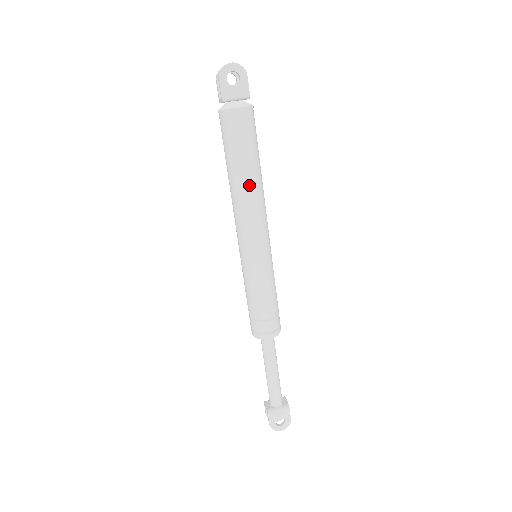
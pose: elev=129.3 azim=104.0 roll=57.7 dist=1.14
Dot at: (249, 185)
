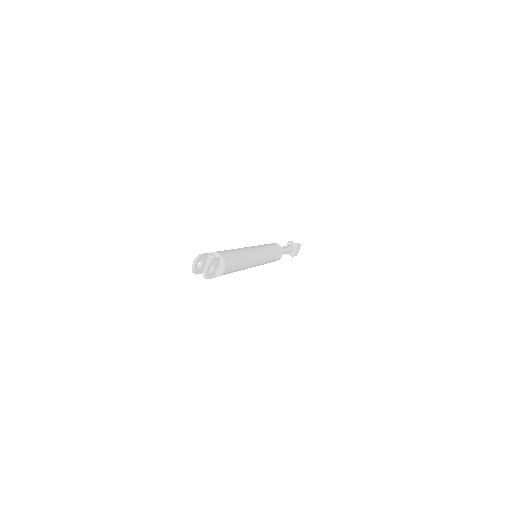
Dot at: (246, 264)
